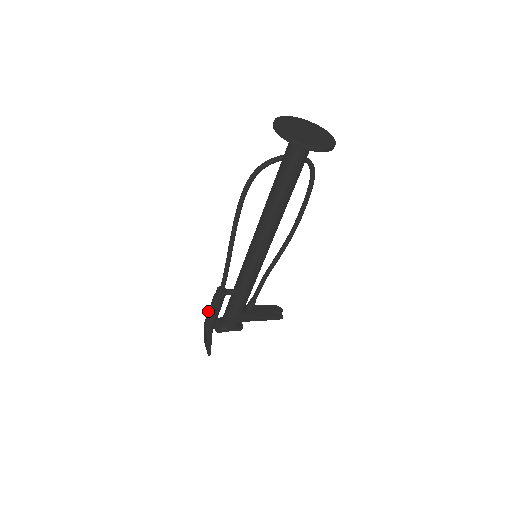
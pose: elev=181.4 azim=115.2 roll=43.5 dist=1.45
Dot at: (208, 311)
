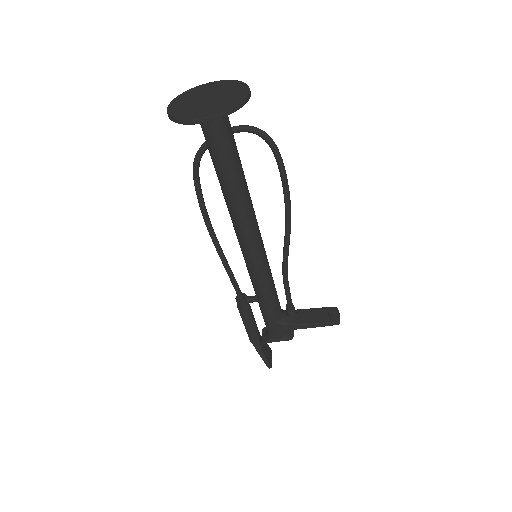
Dot at: occluded
